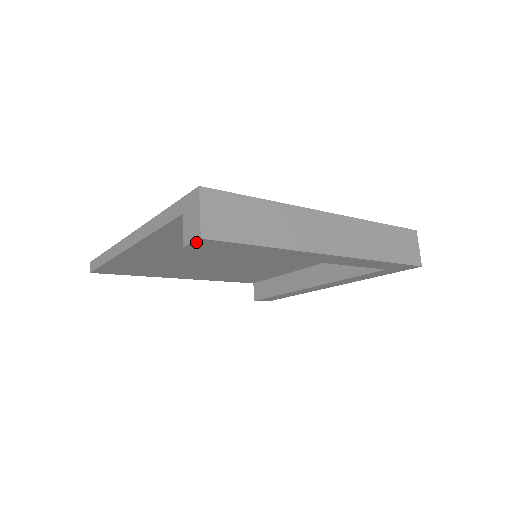
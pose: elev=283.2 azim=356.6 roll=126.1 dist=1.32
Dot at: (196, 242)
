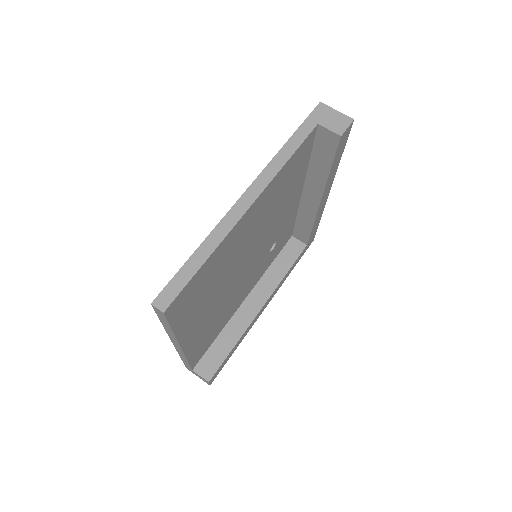
Dot at: (349, 127)
